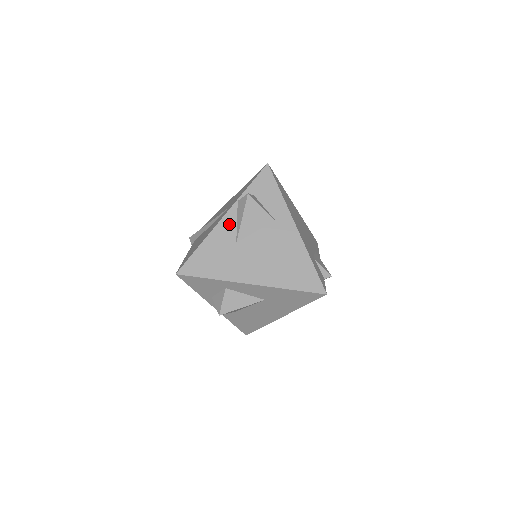
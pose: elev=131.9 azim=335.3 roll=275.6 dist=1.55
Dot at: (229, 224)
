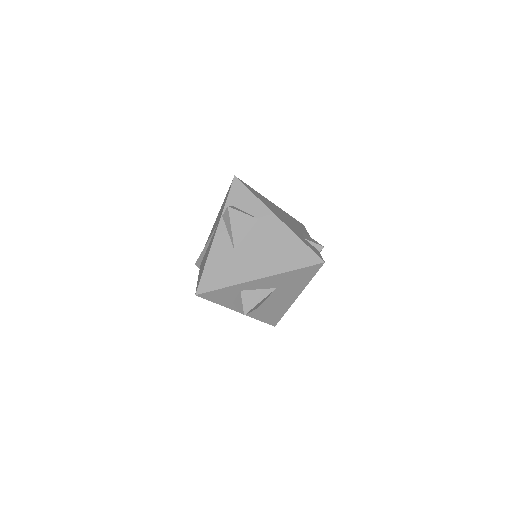
Dot at: (222, 237)
